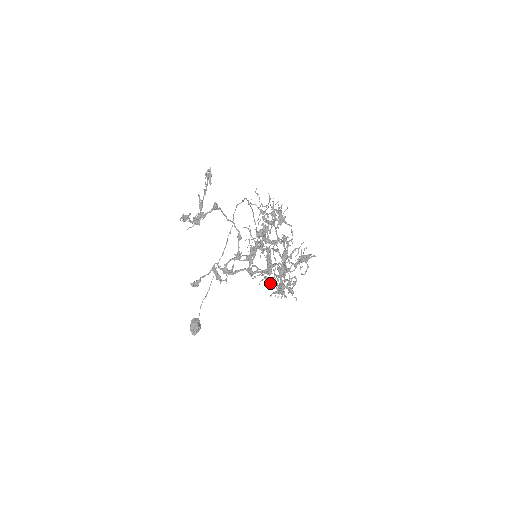
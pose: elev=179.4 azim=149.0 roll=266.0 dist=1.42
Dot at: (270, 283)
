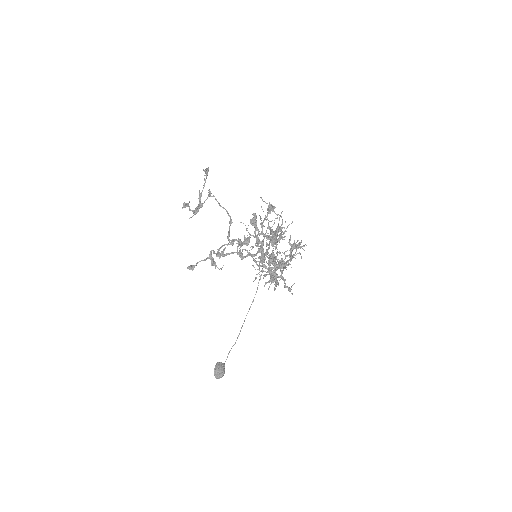
Dot at: (259, 265)
